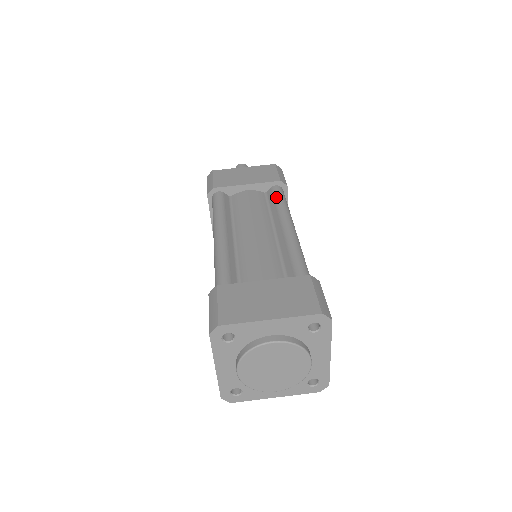
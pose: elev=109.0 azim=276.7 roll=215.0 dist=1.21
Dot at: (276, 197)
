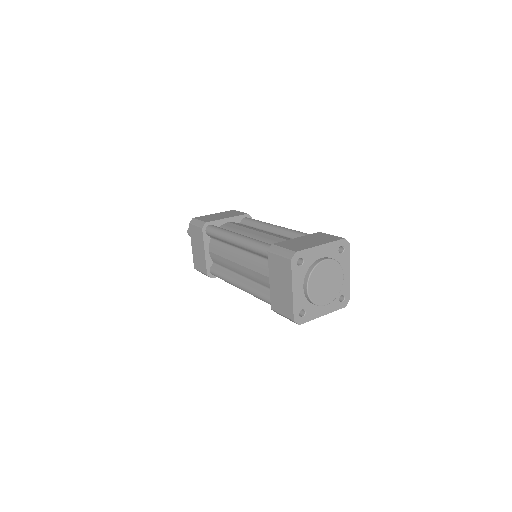
Dot at: (253, 220)
